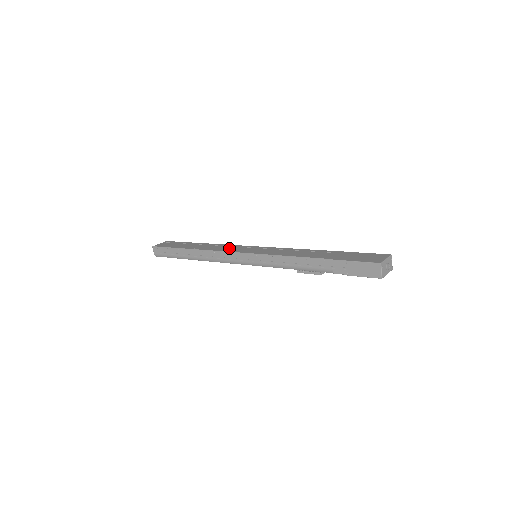
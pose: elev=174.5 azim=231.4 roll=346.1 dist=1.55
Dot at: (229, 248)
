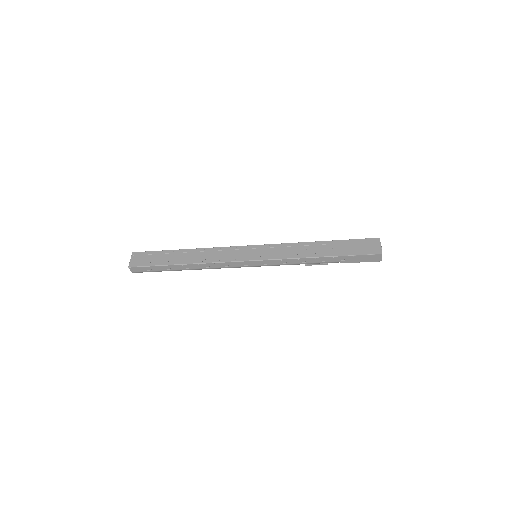
Dot at: (225, 255)
